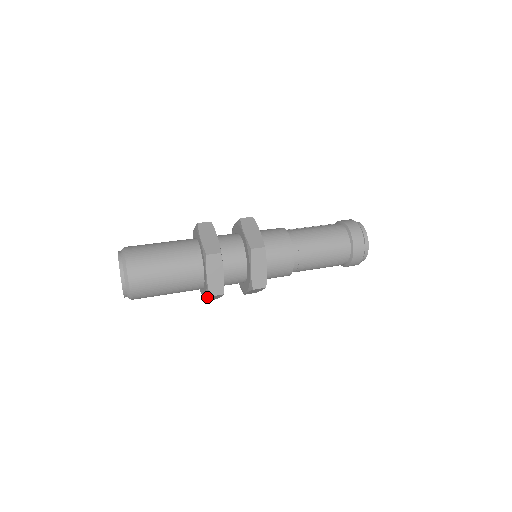
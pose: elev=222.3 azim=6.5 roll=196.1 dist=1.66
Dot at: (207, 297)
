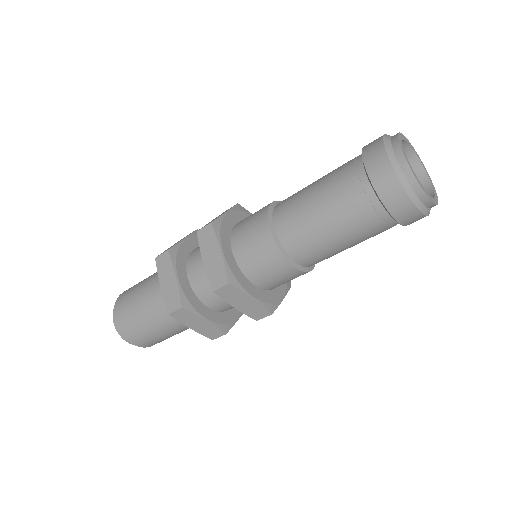
Dot at: (177, 320)
